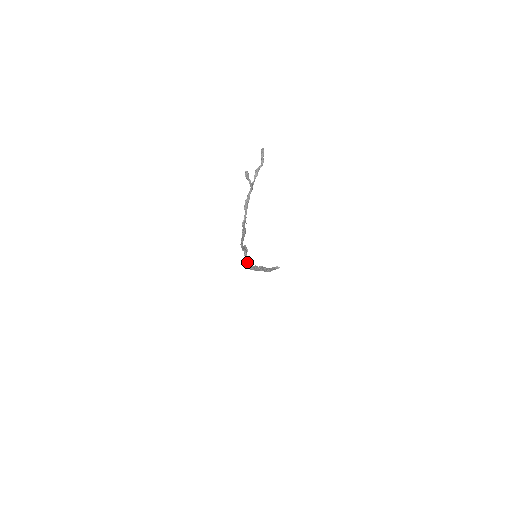
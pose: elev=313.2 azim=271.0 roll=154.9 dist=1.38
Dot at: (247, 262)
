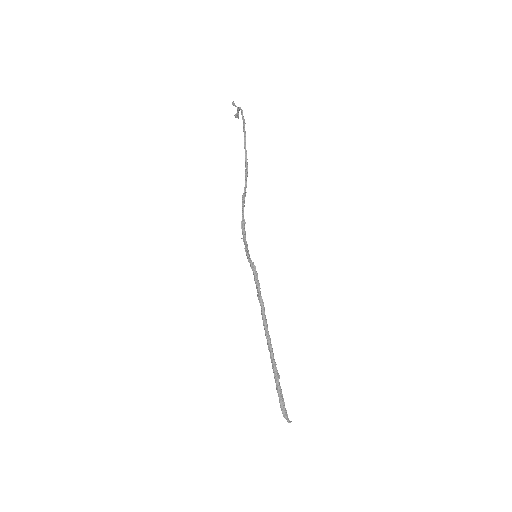
Dot at: (250, 259)
